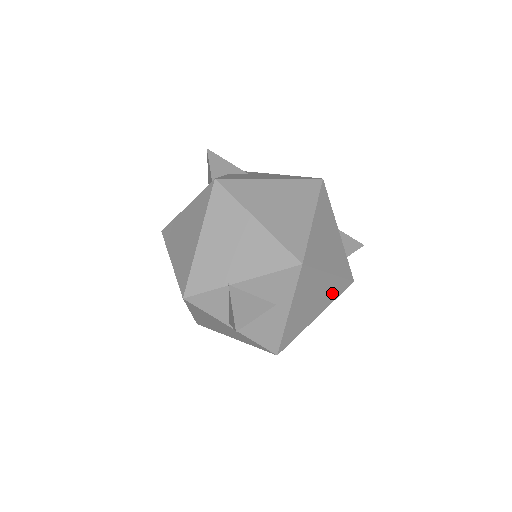
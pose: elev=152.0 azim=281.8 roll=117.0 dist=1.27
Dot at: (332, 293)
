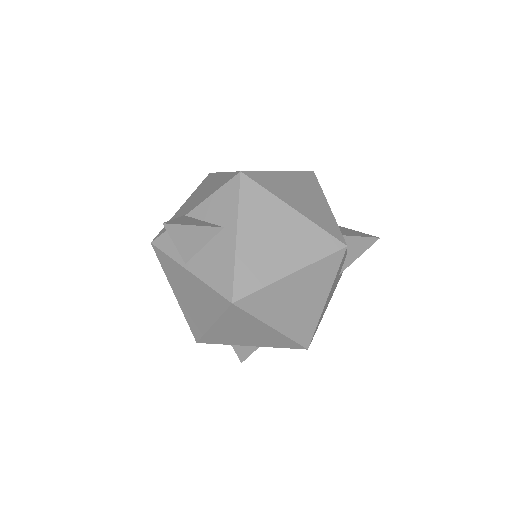
Dot at: (309, 245)
